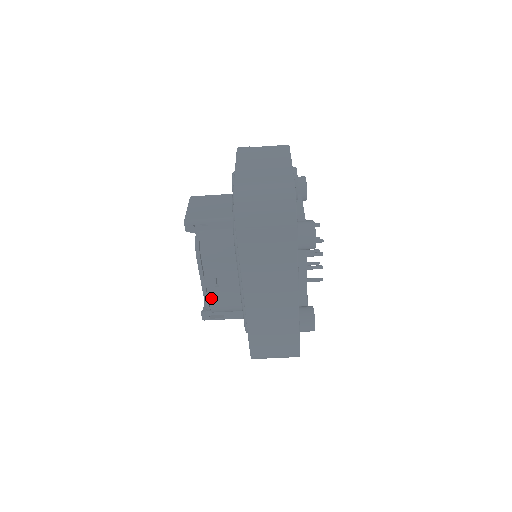
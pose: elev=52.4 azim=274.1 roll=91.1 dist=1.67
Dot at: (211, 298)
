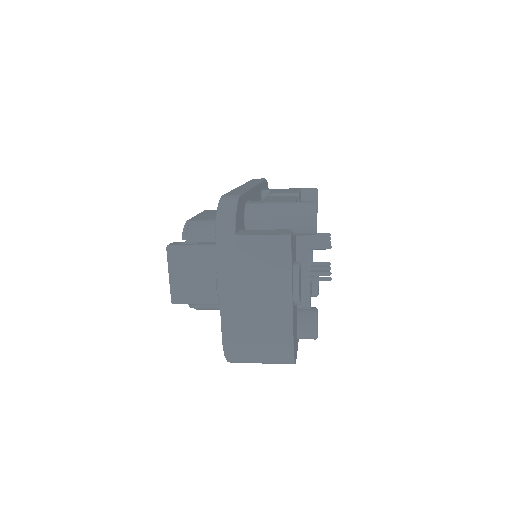
Dot at: occluded
